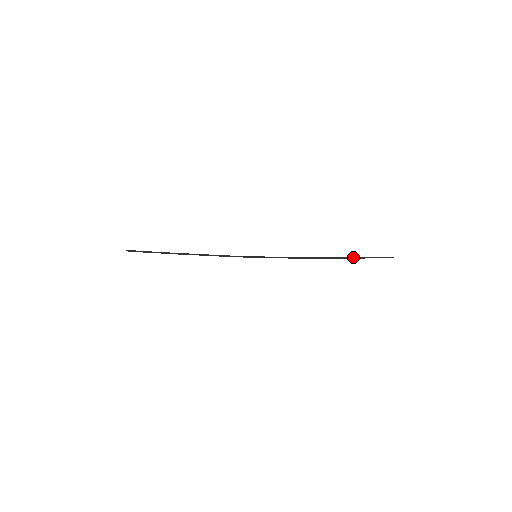
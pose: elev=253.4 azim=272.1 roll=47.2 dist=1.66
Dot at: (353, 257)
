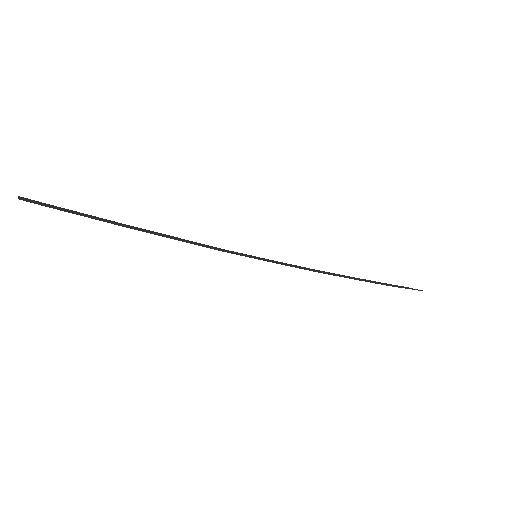
Dot at: (380, 282)
